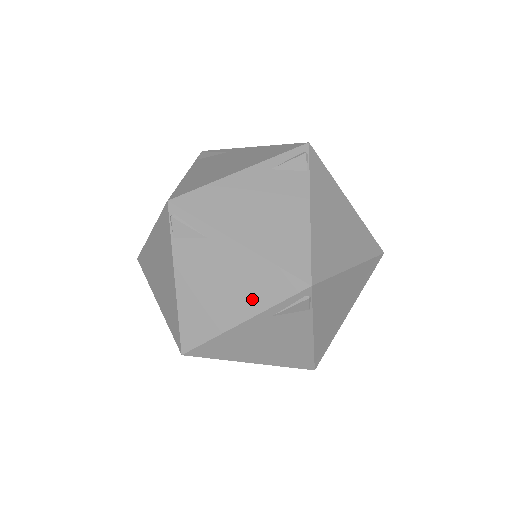
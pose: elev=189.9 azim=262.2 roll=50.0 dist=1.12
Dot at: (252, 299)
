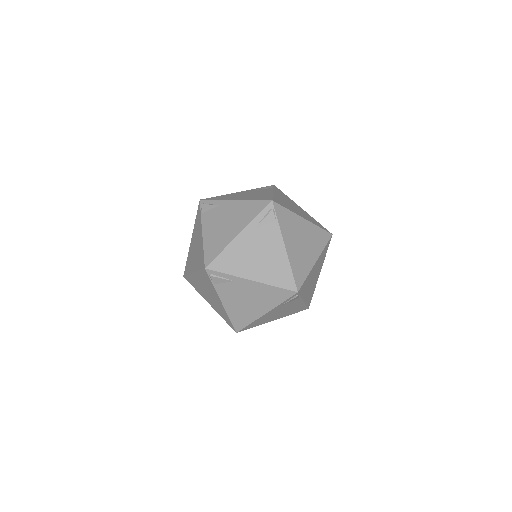
Dot at: (243, 220)
